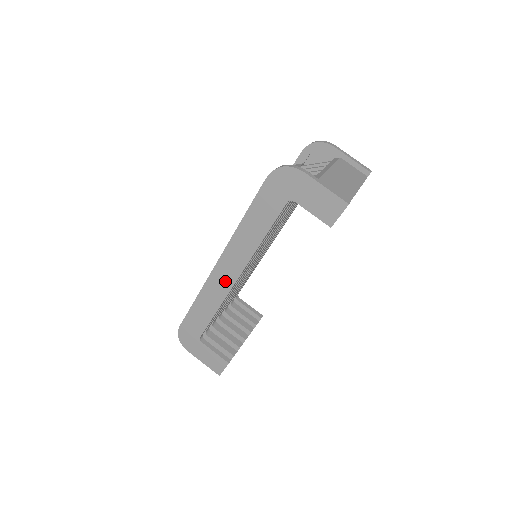
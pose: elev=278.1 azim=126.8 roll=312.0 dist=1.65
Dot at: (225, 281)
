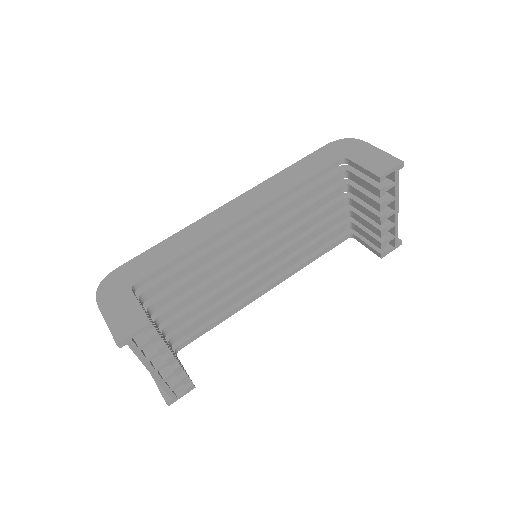
Dot at: (226, 219)
